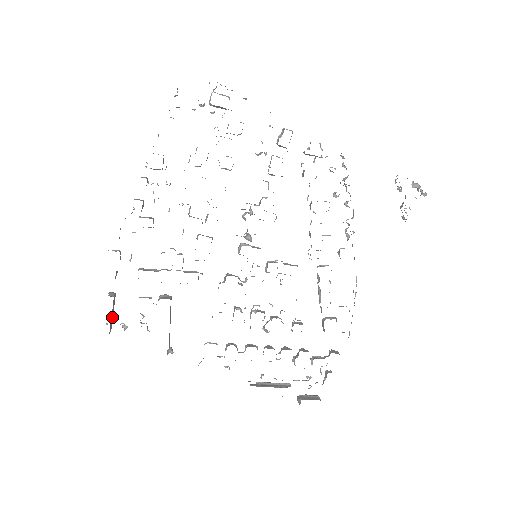
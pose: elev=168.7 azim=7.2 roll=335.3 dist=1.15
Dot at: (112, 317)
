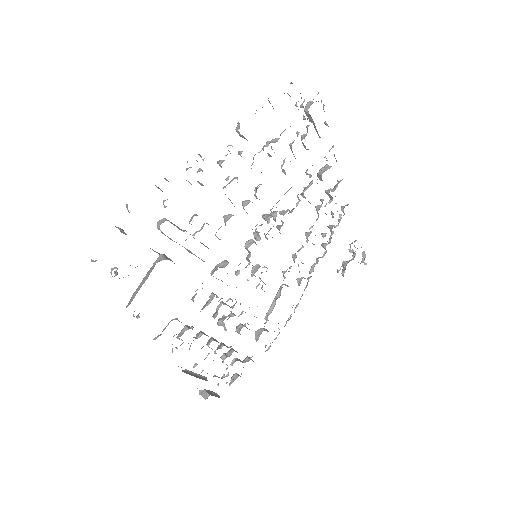
Dot at: occluded
